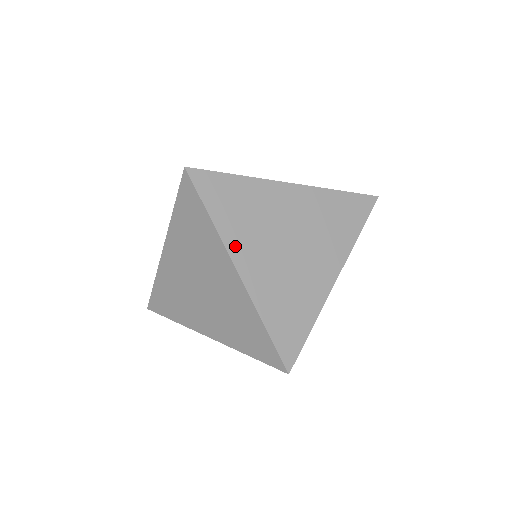
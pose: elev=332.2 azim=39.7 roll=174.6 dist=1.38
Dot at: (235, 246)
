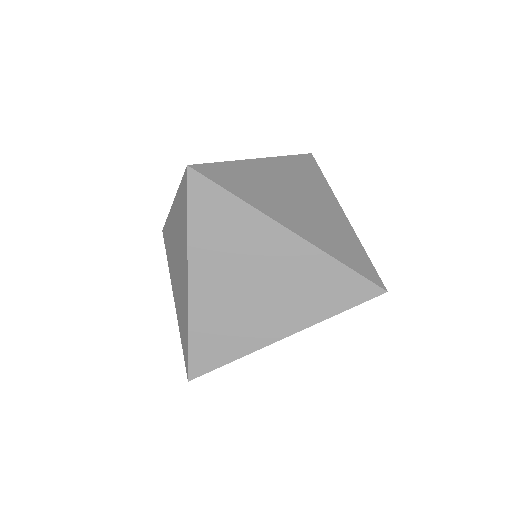
Dot at: (198, 260)
